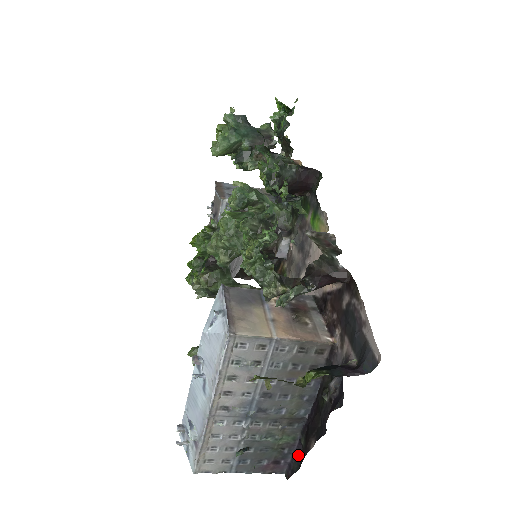
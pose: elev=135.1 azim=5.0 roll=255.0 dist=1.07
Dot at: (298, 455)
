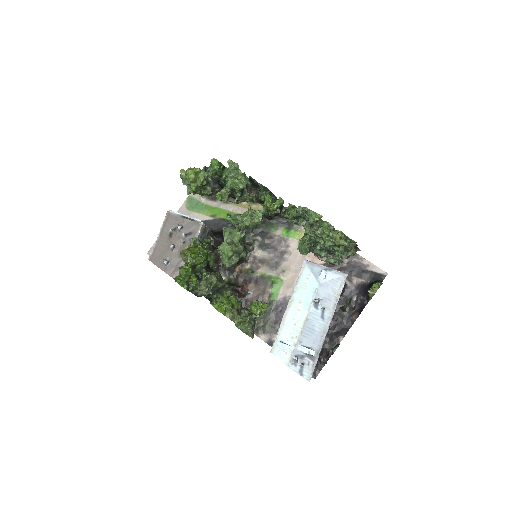
Dot at: (321, 358)
